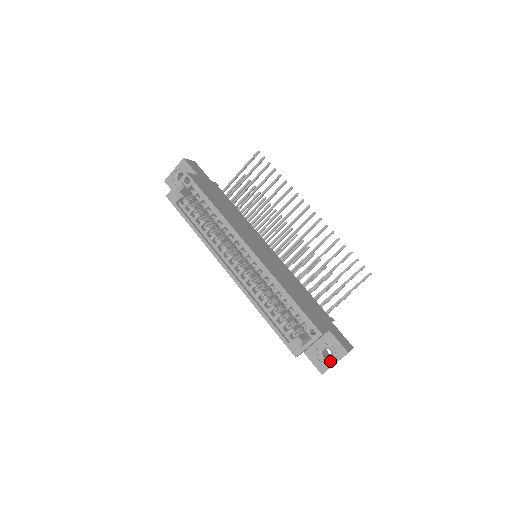
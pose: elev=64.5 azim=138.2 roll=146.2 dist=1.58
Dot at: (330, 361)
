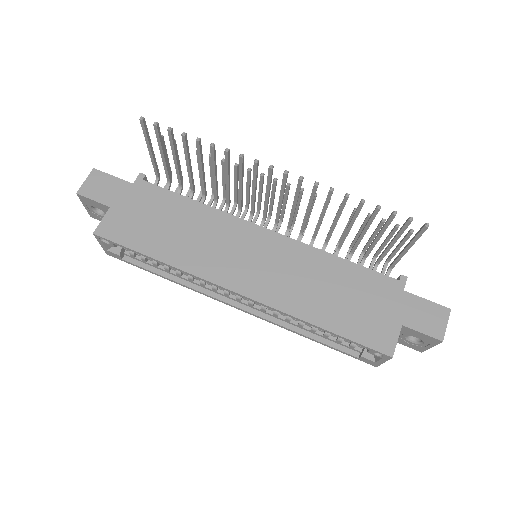
Dot at: (424, 345)
